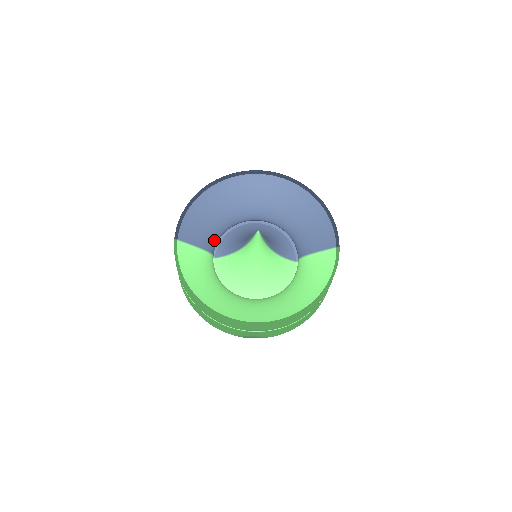
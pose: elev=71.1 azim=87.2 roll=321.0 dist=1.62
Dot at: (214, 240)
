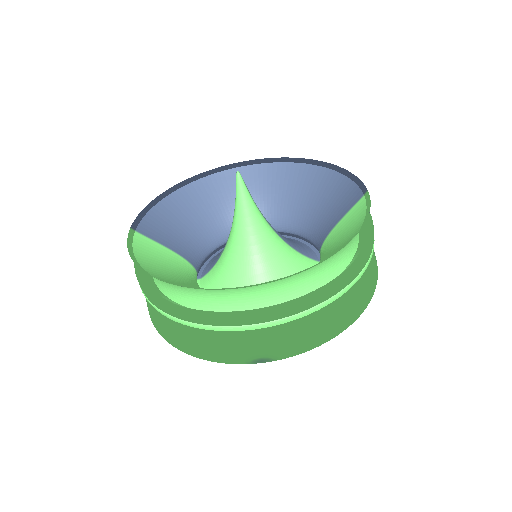
Dot at: (196, 252)
